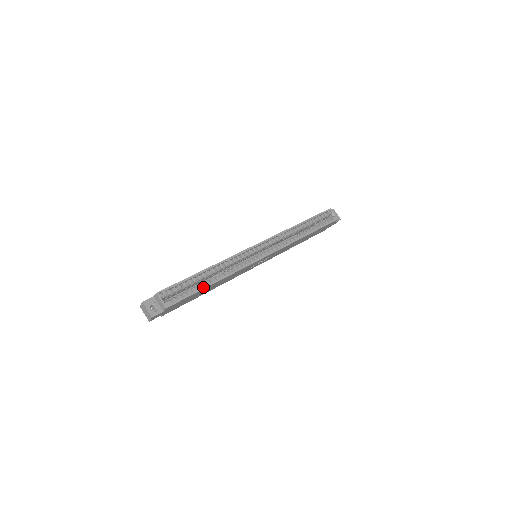
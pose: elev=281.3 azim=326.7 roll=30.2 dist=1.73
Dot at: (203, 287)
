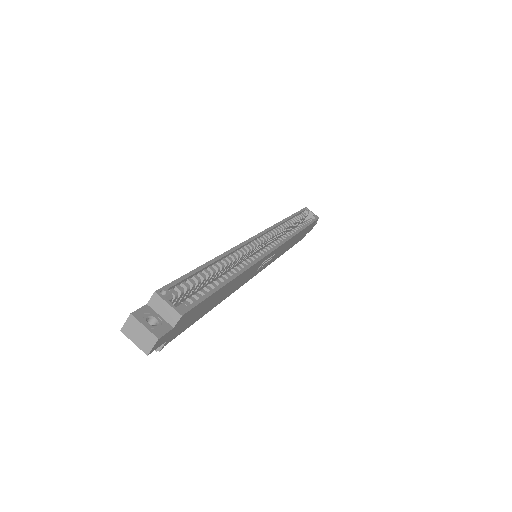
Dot at: (221, 283)
